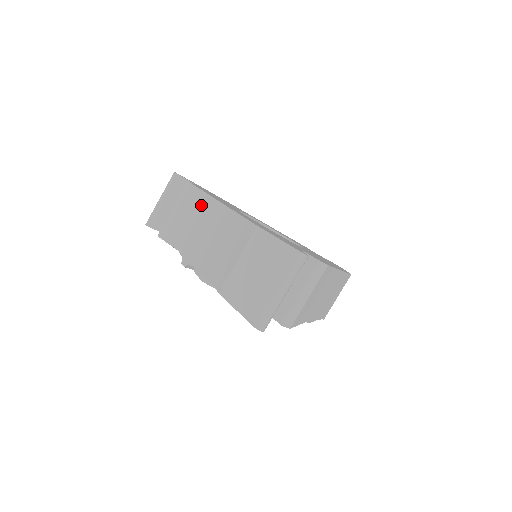
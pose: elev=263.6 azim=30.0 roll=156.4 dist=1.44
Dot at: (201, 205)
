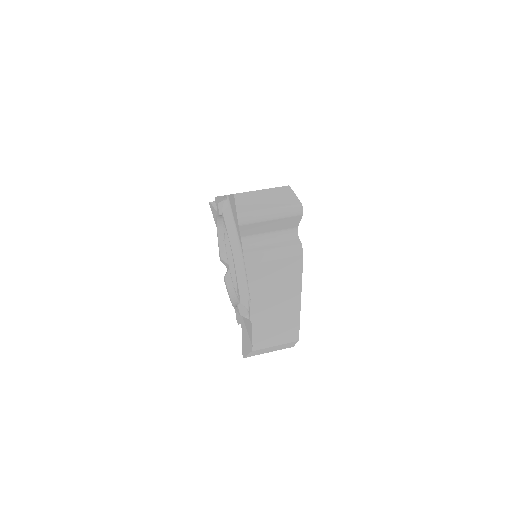
Dot at: occluded
